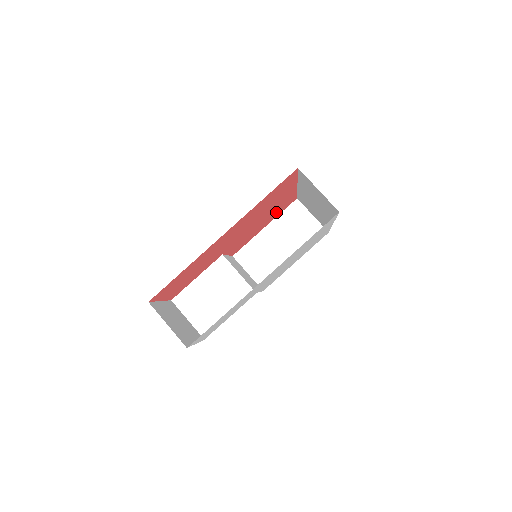
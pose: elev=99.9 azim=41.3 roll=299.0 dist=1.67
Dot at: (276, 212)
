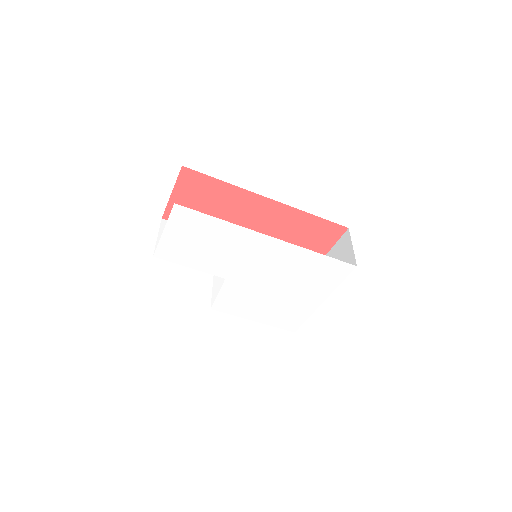
Dot at: occluded
